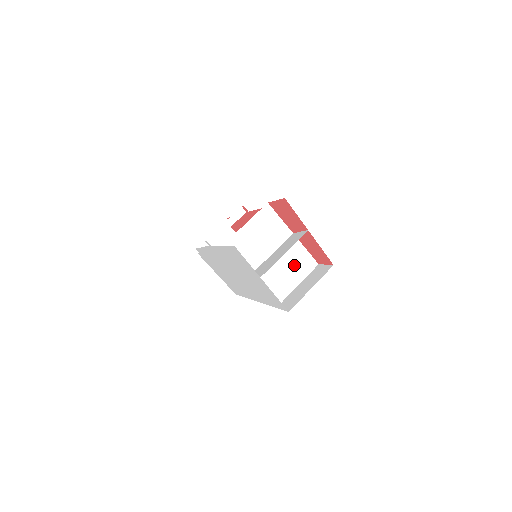
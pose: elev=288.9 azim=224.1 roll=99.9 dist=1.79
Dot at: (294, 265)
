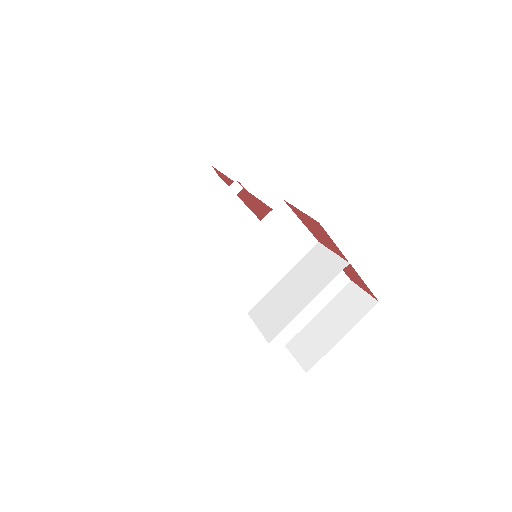
Dot at: occluded
